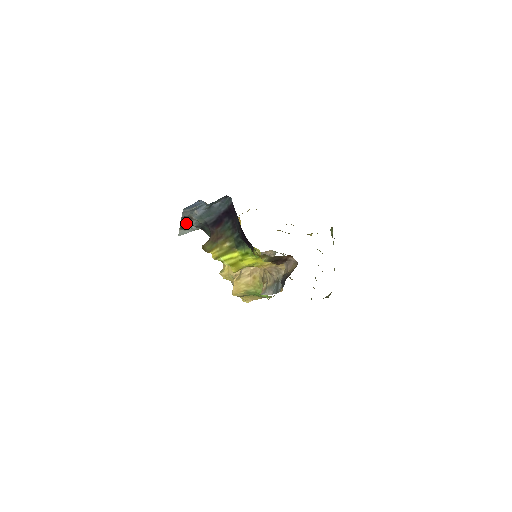
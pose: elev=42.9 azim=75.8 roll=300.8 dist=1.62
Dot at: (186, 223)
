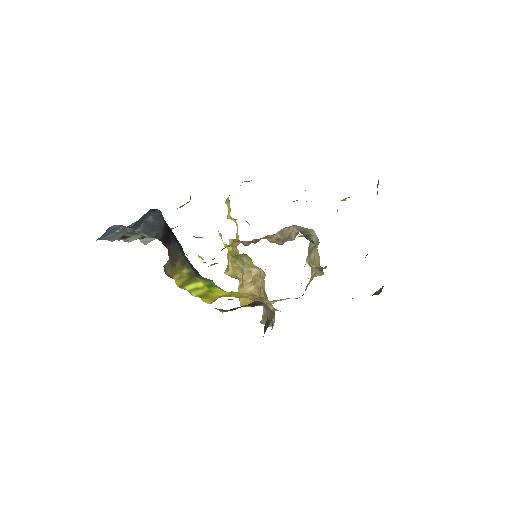
Dot at: (135, 237)
